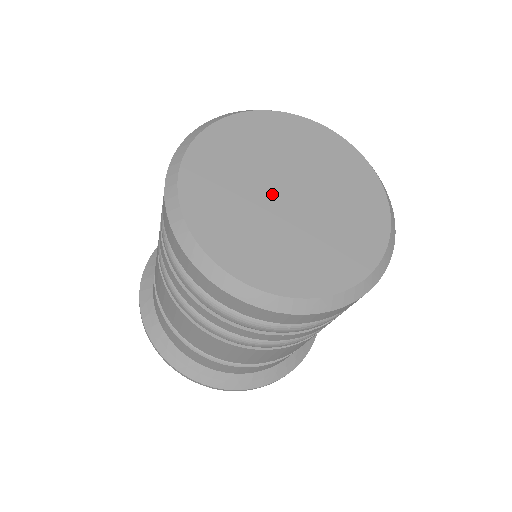
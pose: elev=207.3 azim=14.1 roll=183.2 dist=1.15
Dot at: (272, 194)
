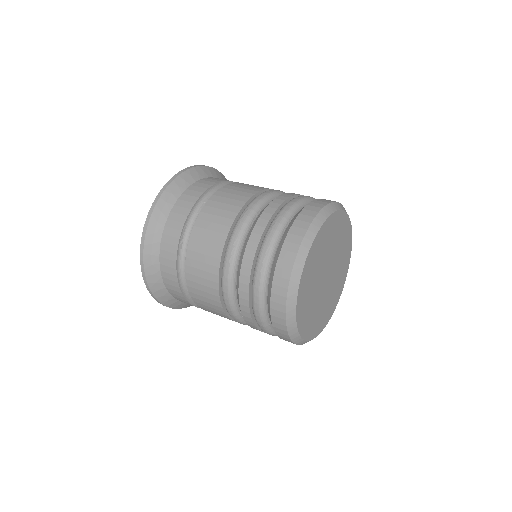
Dot at: (324, 287)
